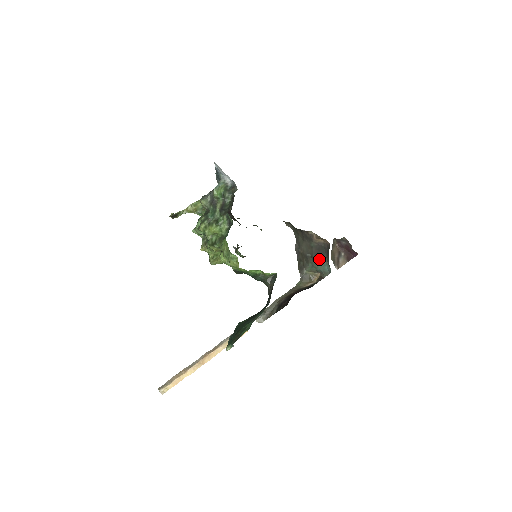
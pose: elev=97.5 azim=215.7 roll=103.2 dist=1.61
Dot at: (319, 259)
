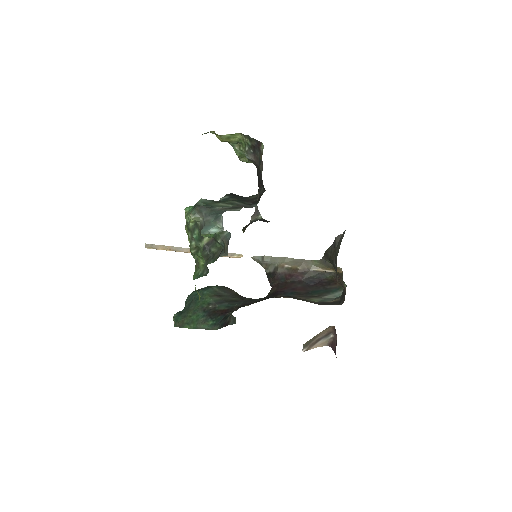
Dot at: occluded
